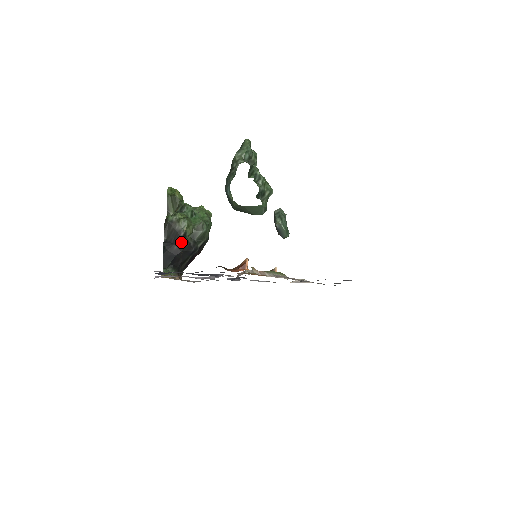
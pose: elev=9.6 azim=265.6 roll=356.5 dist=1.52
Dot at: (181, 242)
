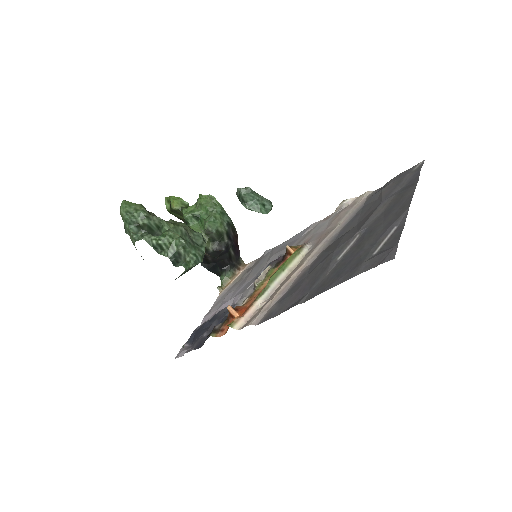
Dot at: (208, 254)
